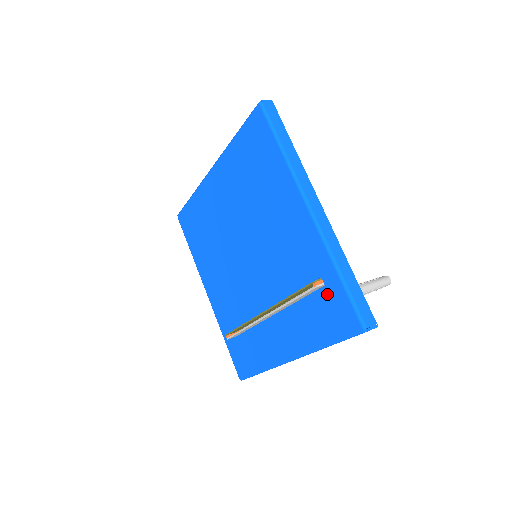
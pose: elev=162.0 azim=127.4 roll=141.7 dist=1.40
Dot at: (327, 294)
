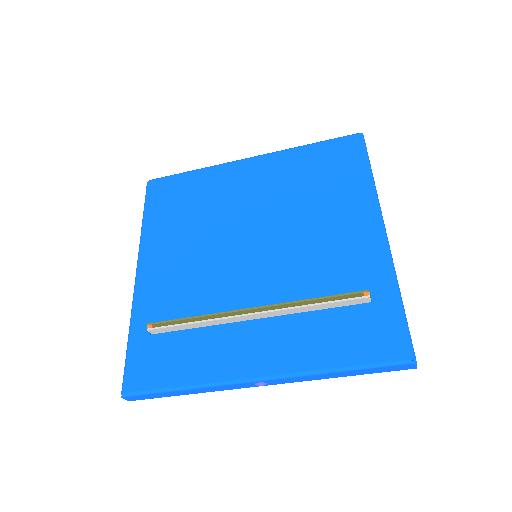
Dot at: (372, 311)
